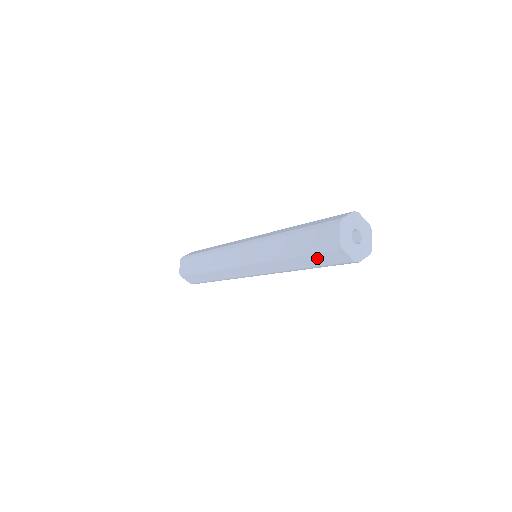
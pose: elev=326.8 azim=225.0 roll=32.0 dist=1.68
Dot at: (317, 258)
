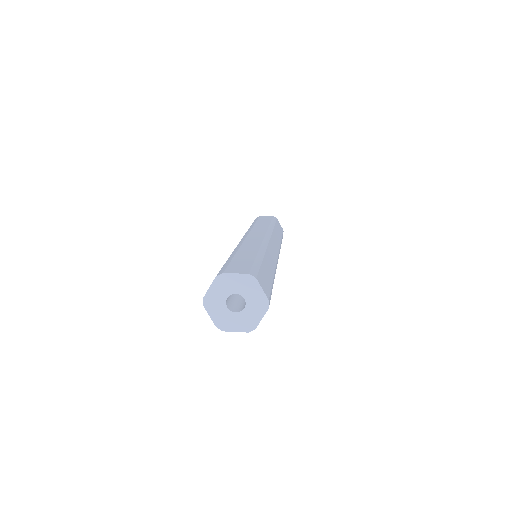
Dot at: occluded
